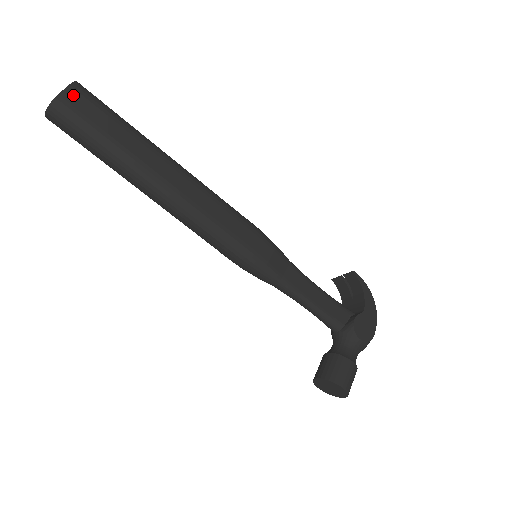
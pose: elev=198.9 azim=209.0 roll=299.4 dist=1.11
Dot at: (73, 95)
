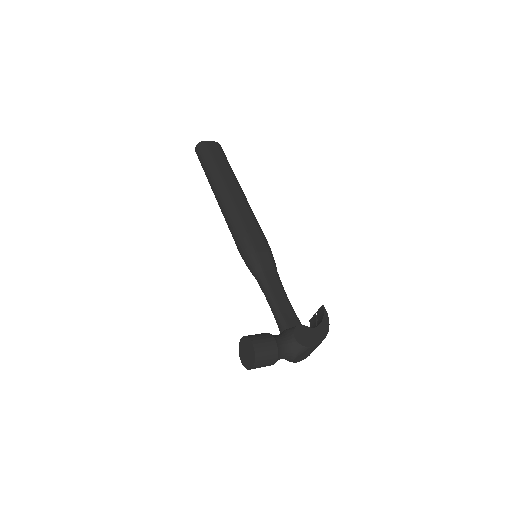
Dot at: (213, 144)
